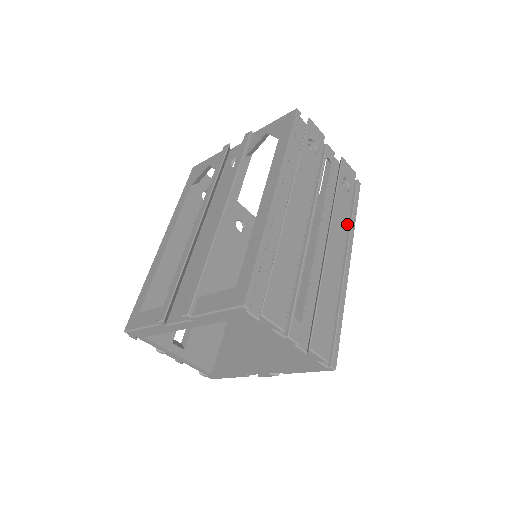
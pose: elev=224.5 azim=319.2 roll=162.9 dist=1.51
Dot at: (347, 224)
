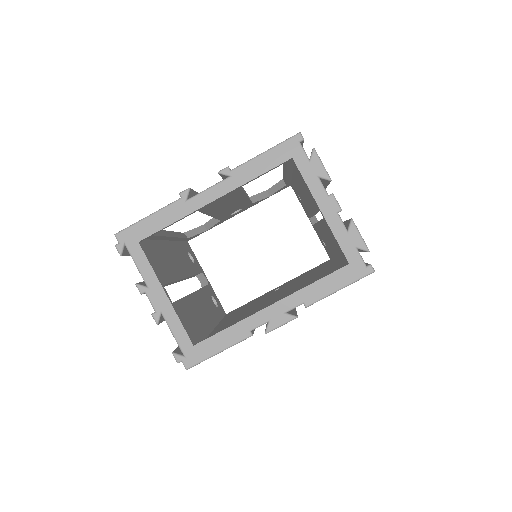
Dot at: occluded
